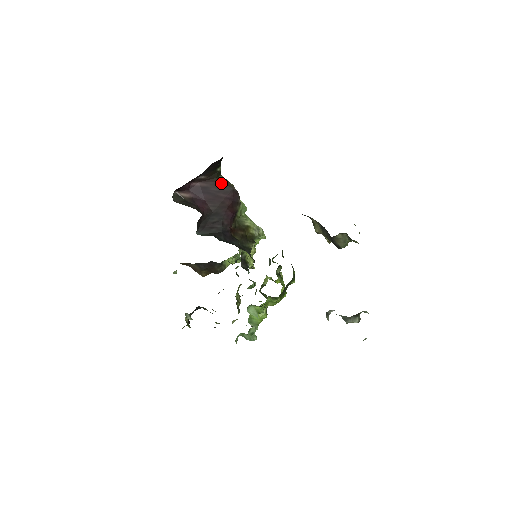
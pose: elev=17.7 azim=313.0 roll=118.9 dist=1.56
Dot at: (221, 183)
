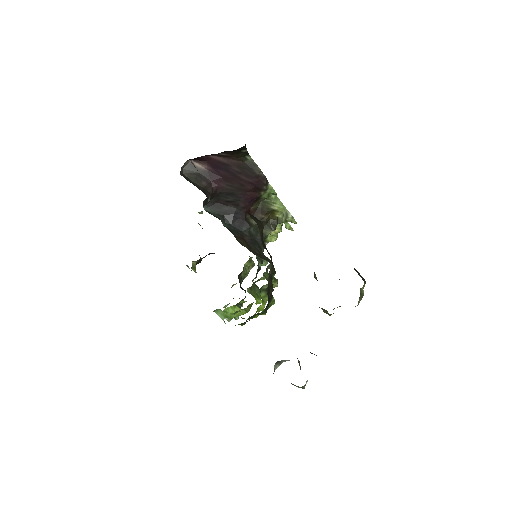
Dot at: (246, 164)
